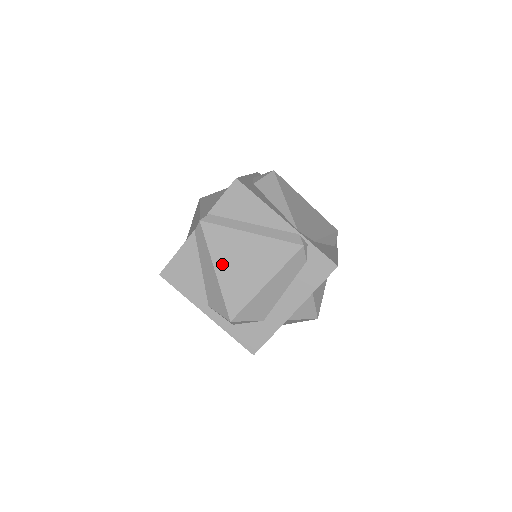
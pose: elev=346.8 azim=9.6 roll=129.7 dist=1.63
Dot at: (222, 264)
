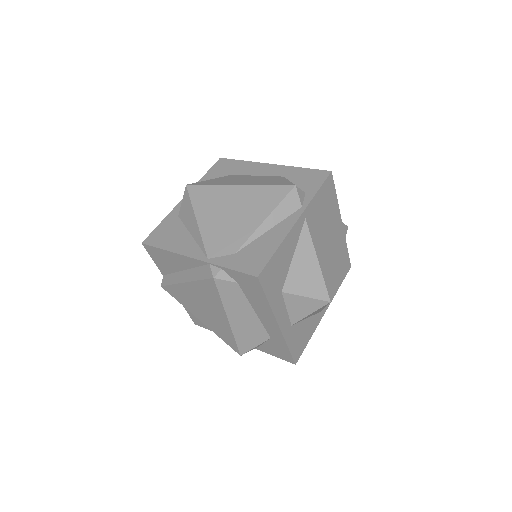
Dot at: (197, 314)
